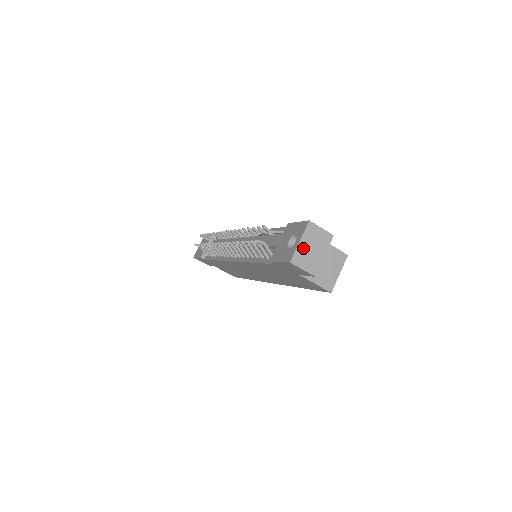
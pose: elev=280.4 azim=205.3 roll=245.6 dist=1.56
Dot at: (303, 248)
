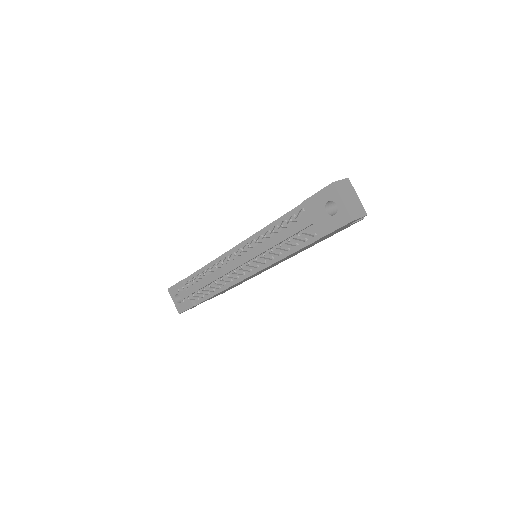
Dot at: (348, 204)
